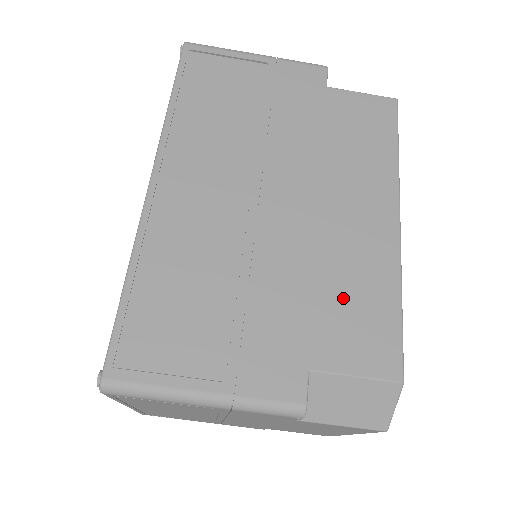
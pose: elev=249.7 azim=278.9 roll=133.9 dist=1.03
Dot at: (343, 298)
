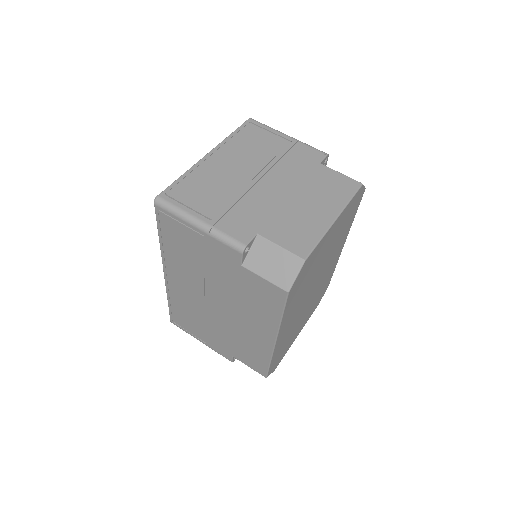
Dot at: occluded
